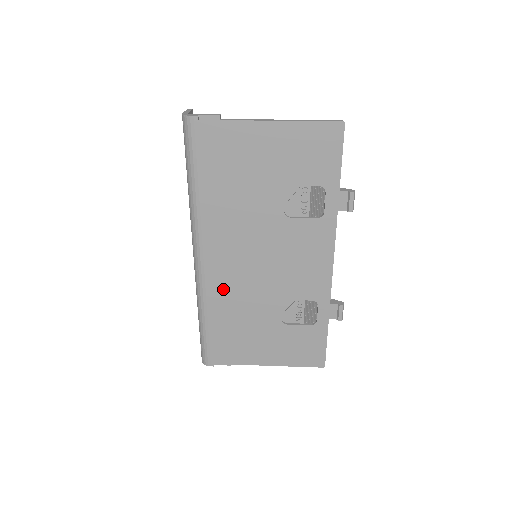
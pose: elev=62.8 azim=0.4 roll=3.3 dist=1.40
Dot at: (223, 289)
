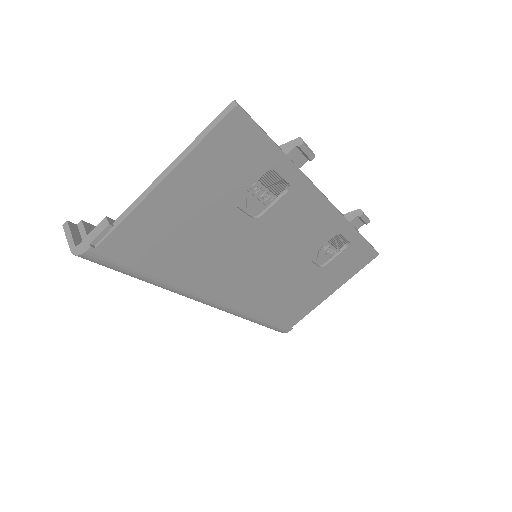
Dot at: (253, 298)
